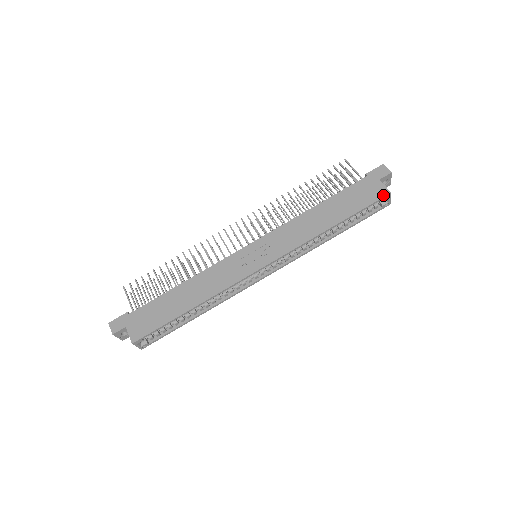
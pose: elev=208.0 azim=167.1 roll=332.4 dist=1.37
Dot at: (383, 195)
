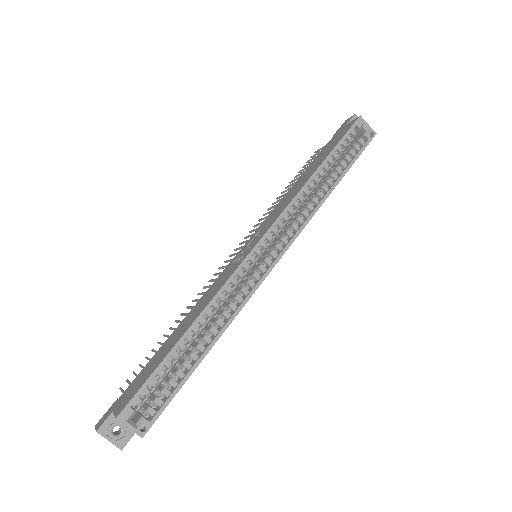
Dot at: (354, 122)
